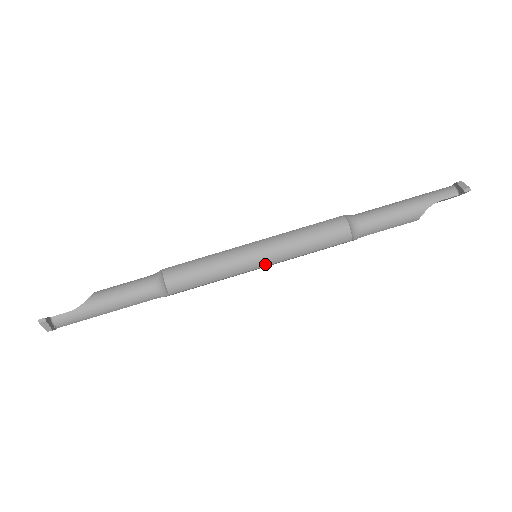
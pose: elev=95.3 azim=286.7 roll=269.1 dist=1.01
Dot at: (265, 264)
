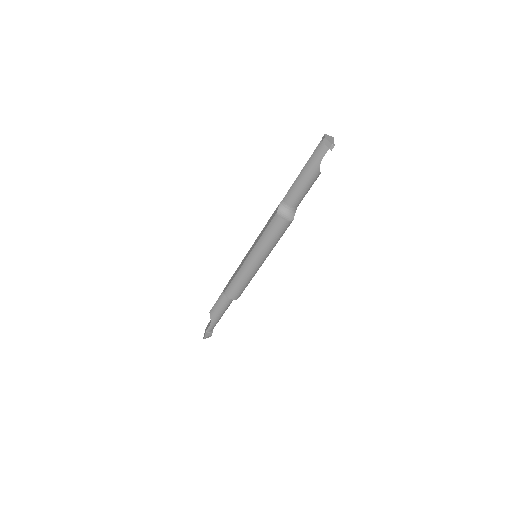
Dot at: (263, 261)
